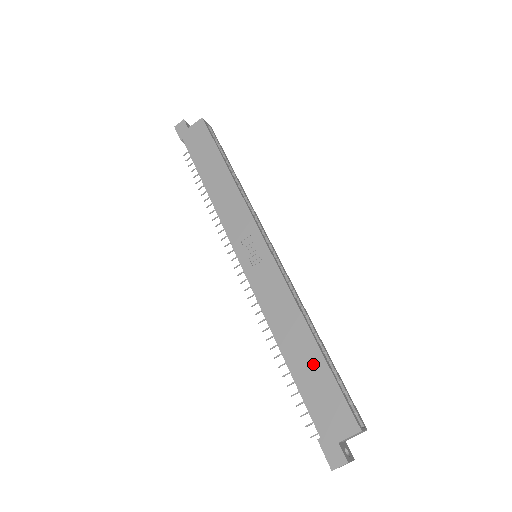
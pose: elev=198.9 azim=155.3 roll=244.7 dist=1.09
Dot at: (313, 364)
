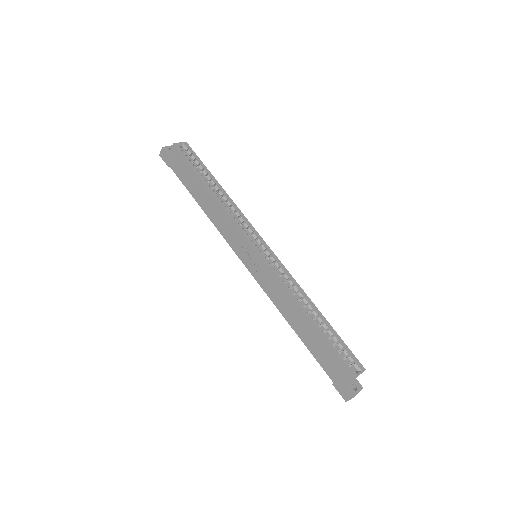
Dot at: (314, 337)
